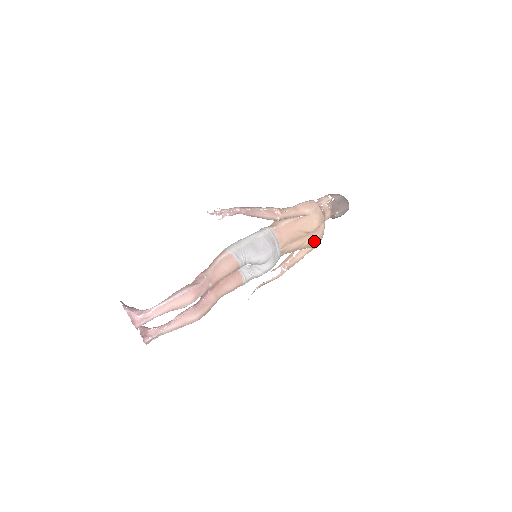
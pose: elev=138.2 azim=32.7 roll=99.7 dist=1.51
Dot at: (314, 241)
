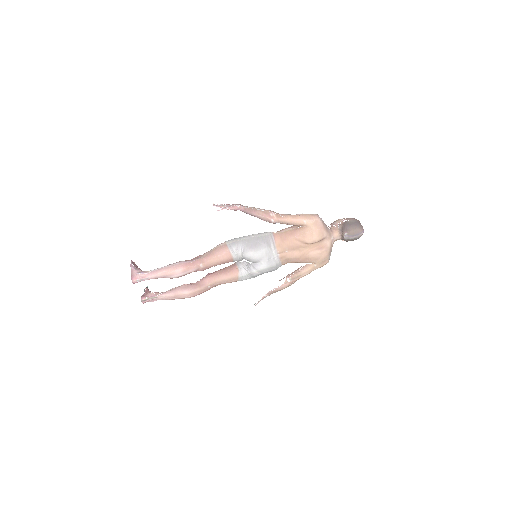
Dot at: (315, 255)
